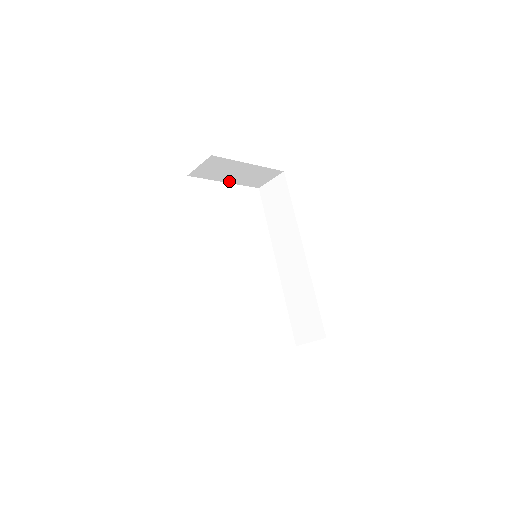
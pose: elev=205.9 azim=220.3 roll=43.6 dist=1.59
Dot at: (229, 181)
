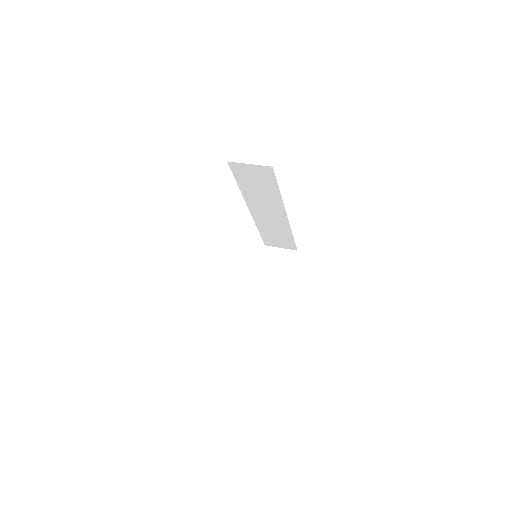
Dot at: occluded
